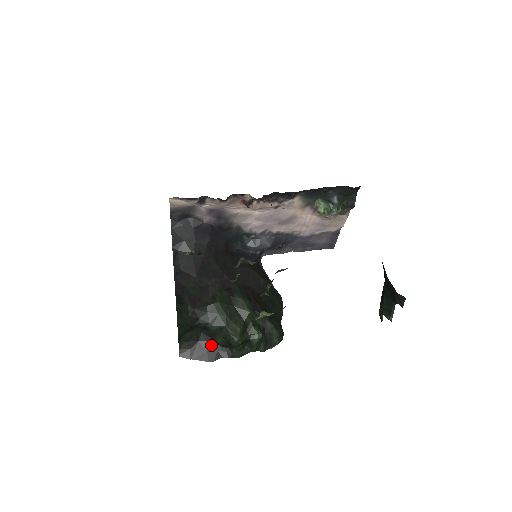
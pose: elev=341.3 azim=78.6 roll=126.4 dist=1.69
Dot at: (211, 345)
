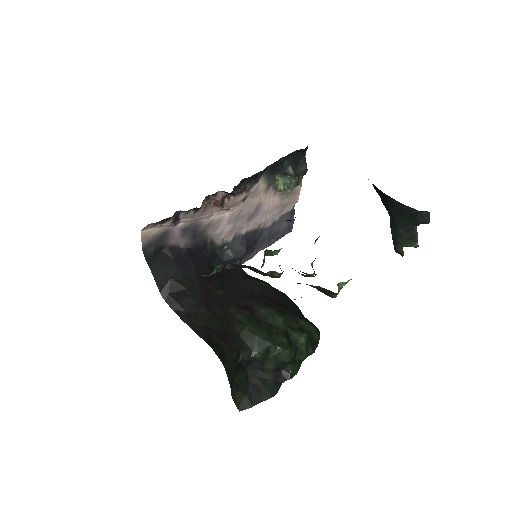
Dot at: (263, 377)
